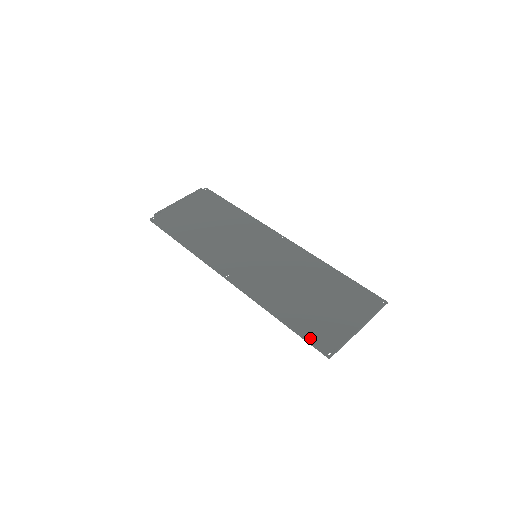
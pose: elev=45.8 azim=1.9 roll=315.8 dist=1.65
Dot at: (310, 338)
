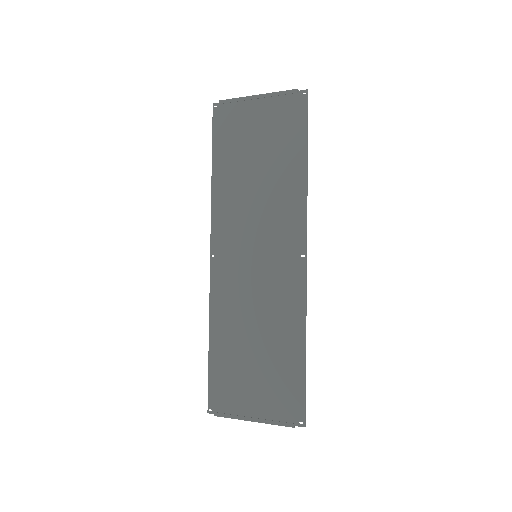
Dot at: (211, 384)
